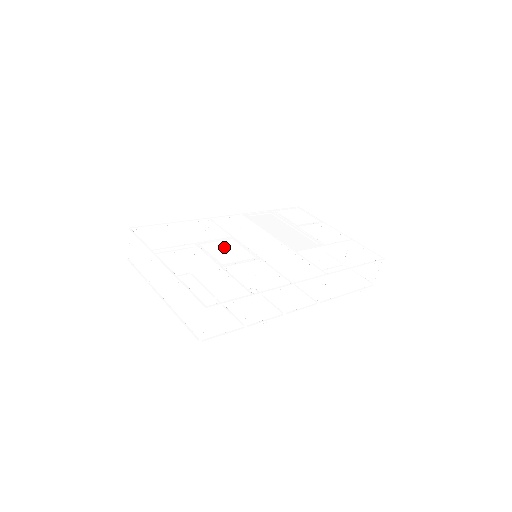
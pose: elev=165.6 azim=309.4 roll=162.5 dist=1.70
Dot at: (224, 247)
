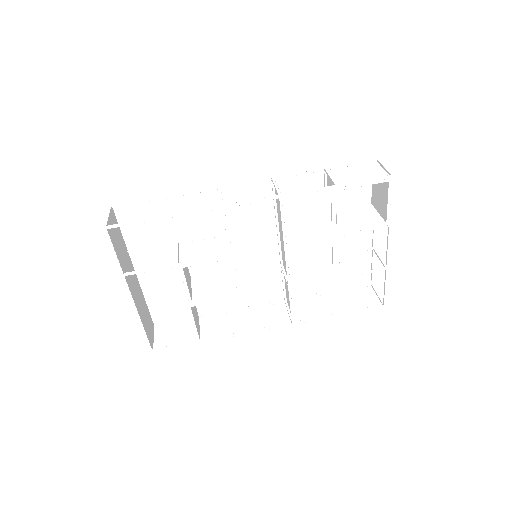
Dot at: occluded
